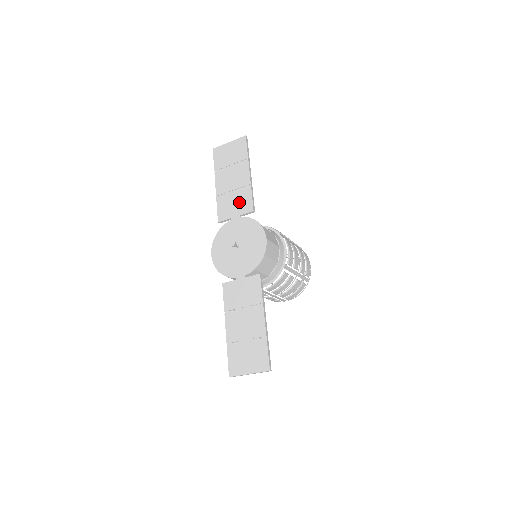
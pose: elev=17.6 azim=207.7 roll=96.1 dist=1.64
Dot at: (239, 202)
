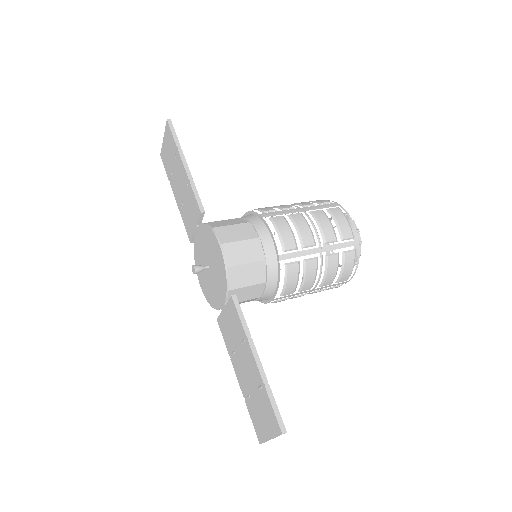
Dot at: (191, 208)
